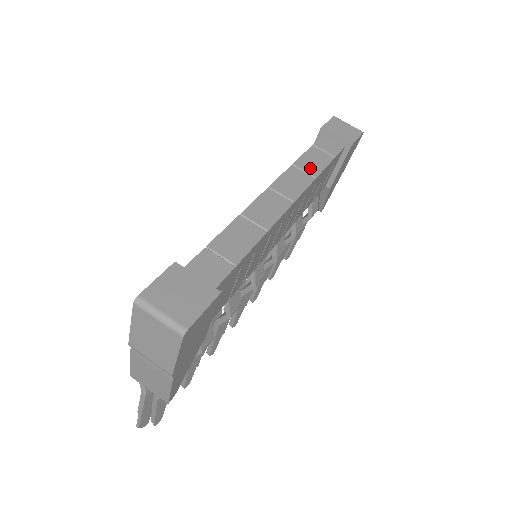
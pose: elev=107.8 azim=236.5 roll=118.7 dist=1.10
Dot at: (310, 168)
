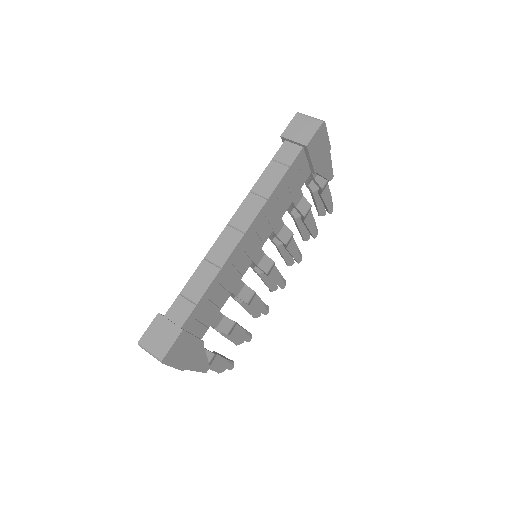
Dot at: (264, 190)
